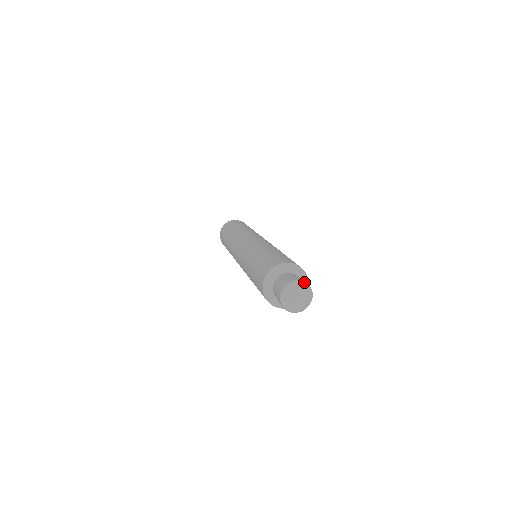
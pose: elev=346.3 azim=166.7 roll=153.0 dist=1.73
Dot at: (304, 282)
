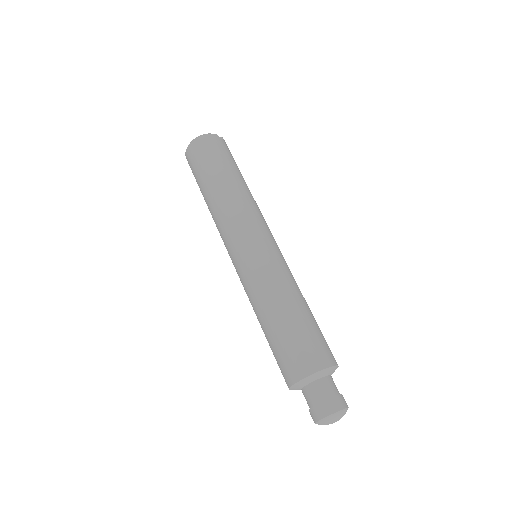
Dot at: (347, 409)
